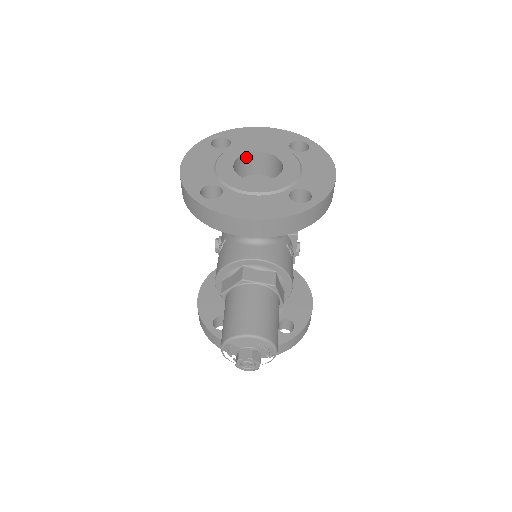
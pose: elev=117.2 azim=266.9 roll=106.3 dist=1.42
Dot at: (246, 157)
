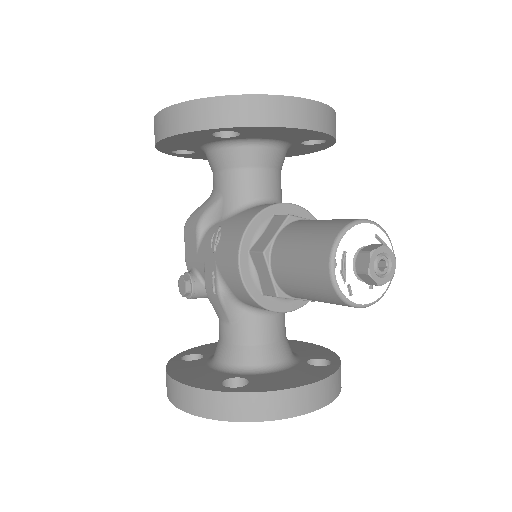
Dot at: occluded
